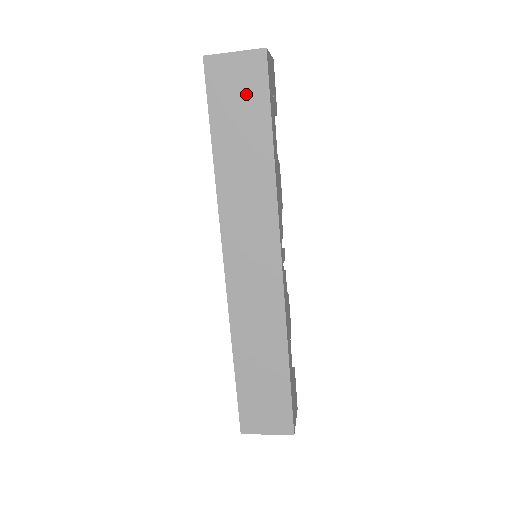
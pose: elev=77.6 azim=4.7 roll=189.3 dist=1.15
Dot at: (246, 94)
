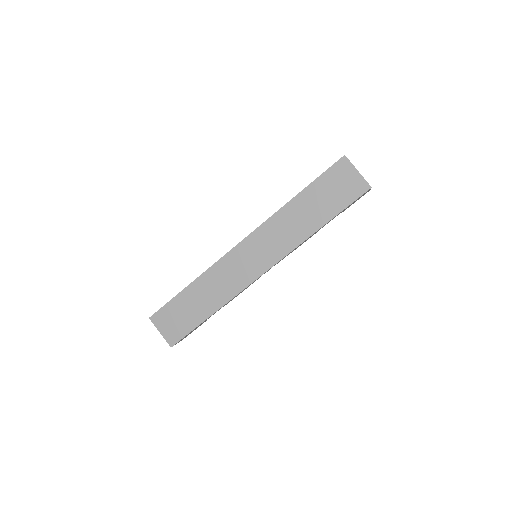
Dot at: (340, 193)
